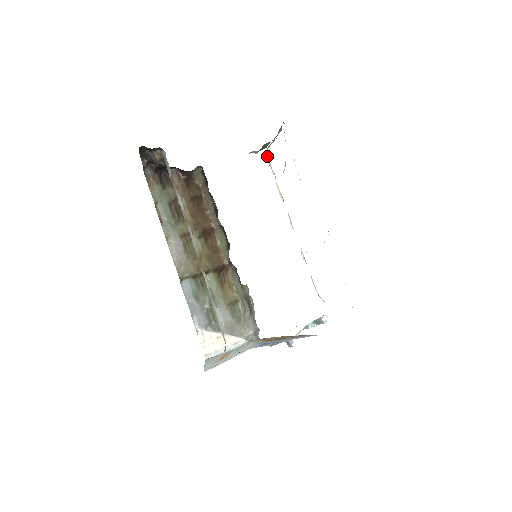
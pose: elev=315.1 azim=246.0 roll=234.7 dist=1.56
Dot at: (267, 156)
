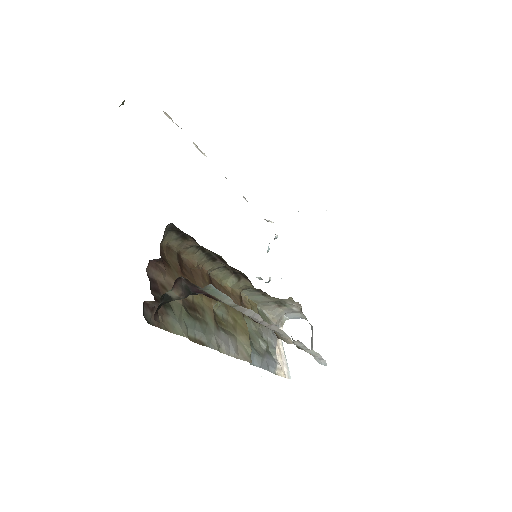
Dot at: occluded
